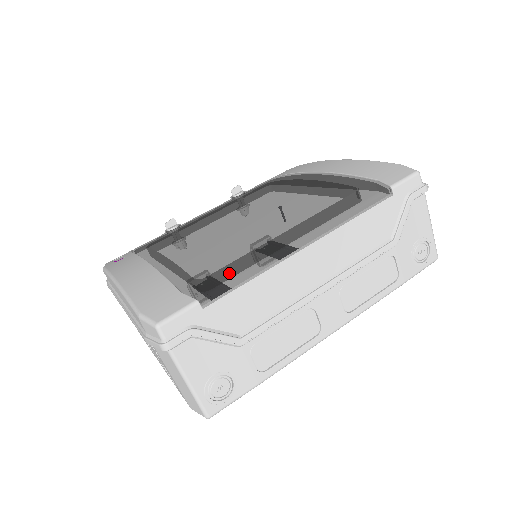
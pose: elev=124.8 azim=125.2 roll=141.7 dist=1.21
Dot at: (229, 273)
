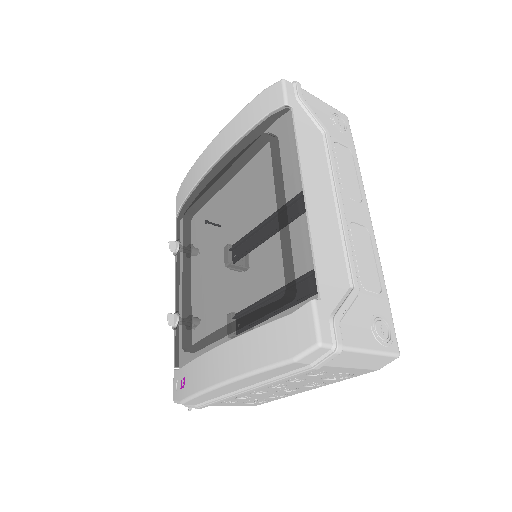
Dot at: (297, 264)
